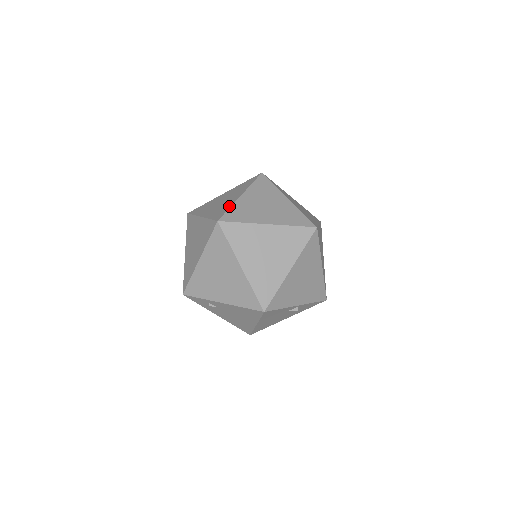
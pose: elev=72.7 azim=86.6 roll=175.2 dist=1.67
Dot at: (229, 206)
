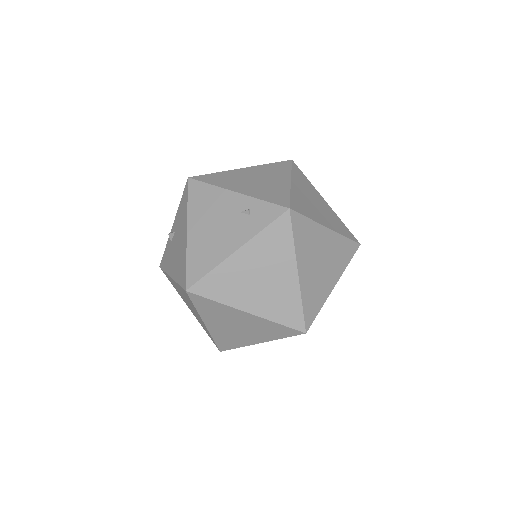
Dot at: occluded
